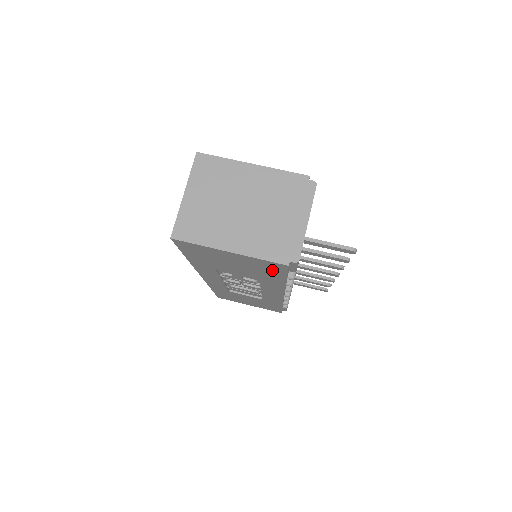
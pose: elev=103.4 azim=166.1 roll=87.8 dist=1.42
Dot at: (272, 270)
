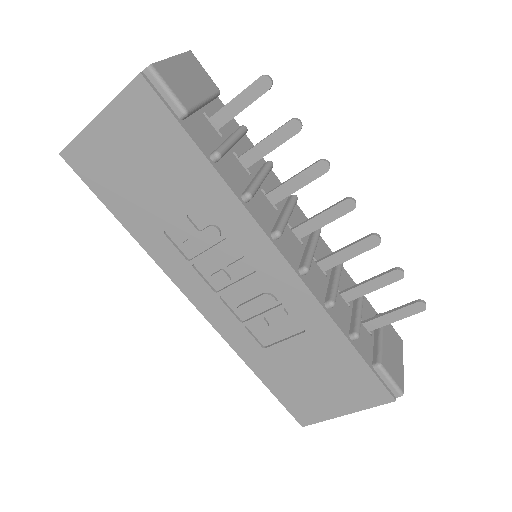
Dot at: (159, 125)
